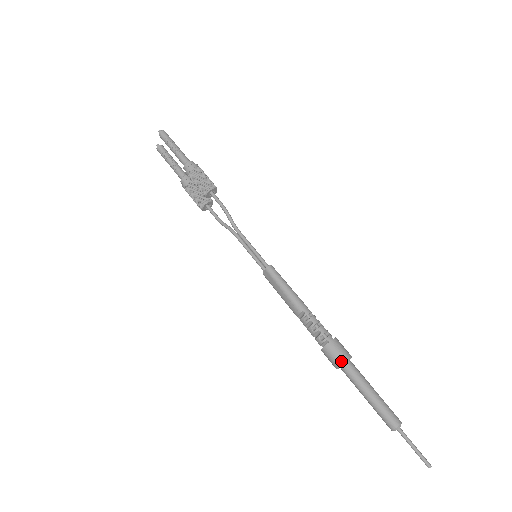
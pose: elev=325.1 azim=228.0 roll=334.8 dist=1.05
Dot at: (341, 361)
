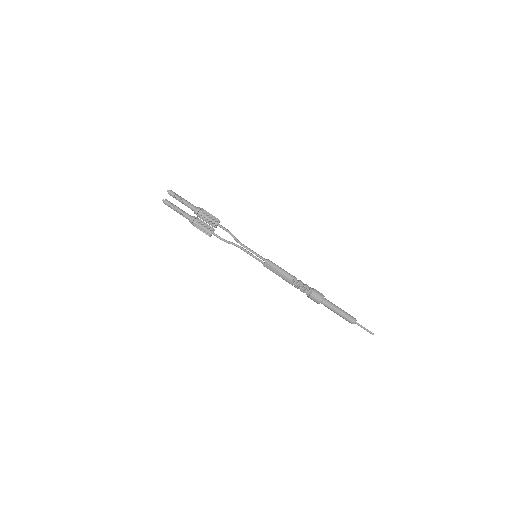
Dot at: (322, 298)
